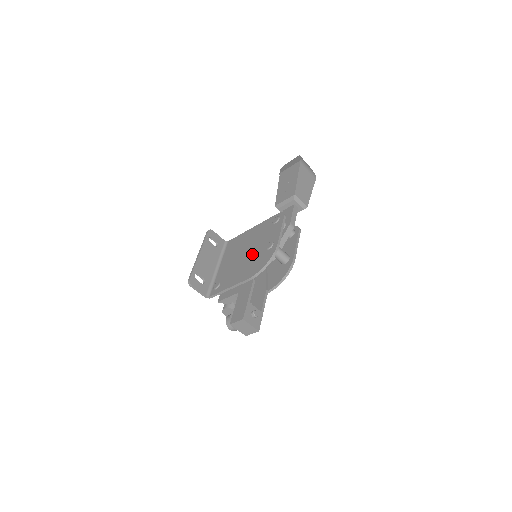
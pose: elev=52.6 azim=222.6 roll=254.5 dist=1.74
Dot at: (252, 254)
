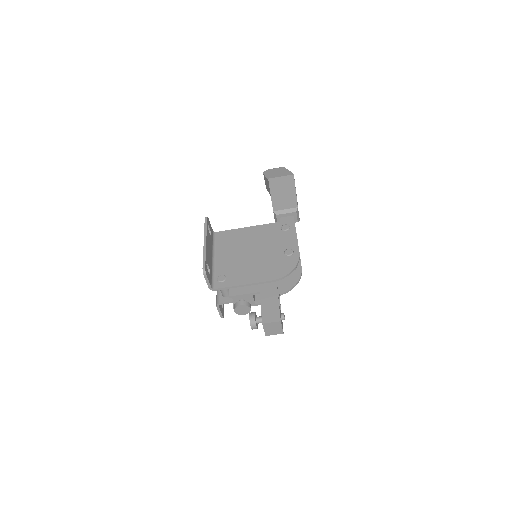
Dot at: (265, 255)
